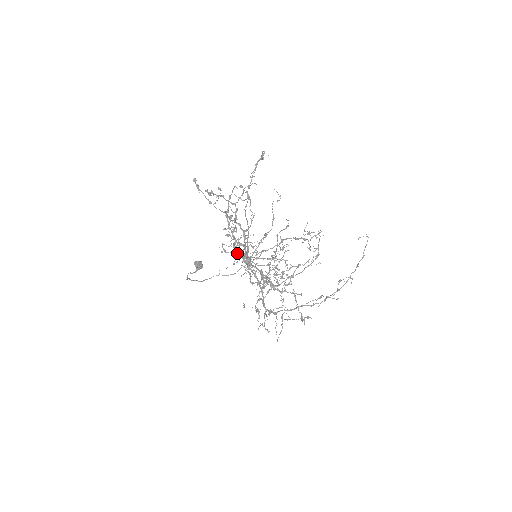
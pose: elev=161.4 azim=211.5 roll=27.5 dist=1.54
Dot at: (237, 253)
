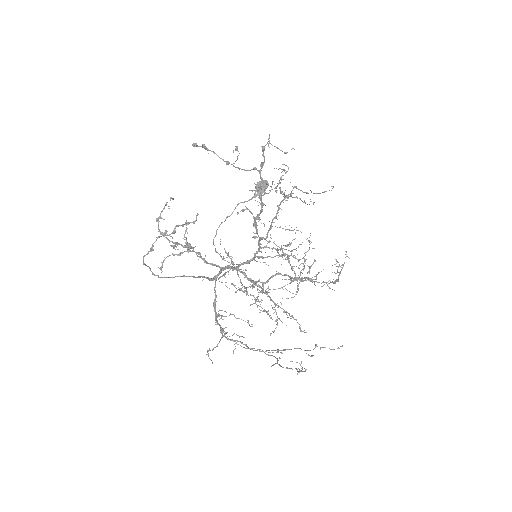
Dot at: (256, 229)
